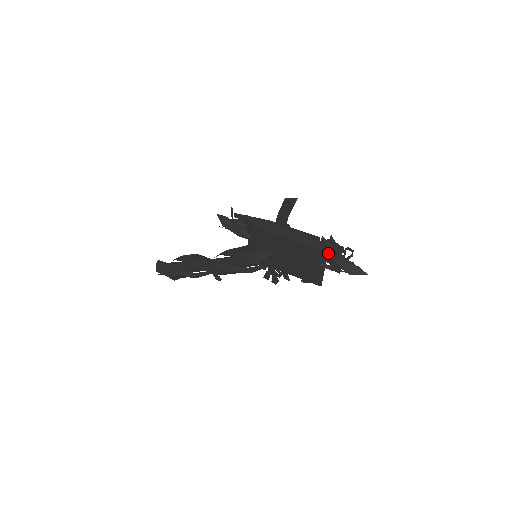
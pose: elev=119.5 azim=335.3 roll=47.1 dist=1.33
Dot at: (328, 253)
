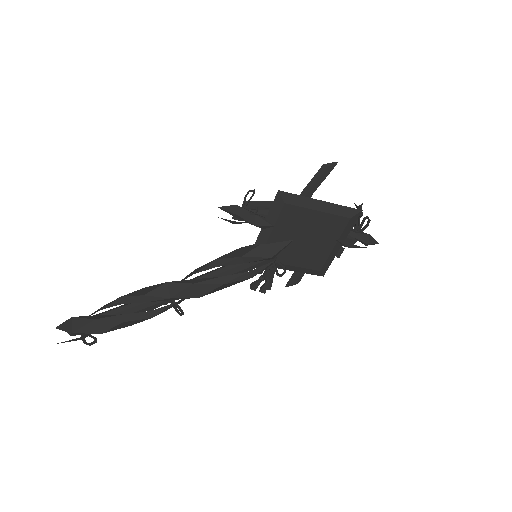
Dot at: occluded
